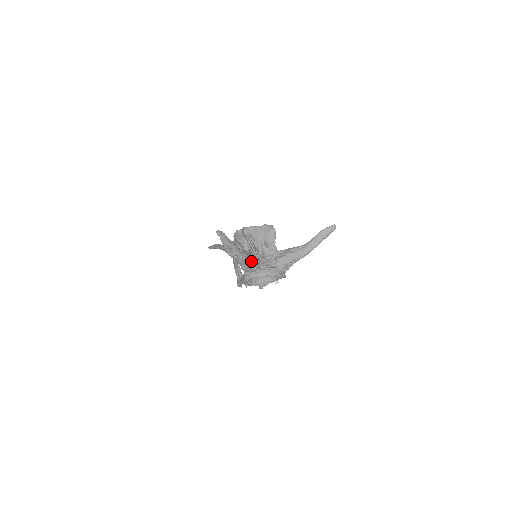
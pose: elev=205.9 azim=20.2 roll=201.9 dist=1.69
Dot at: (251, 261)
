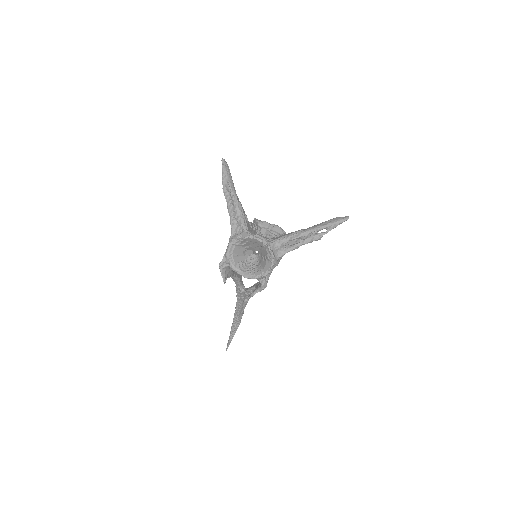
Dot at: (242, 212)
